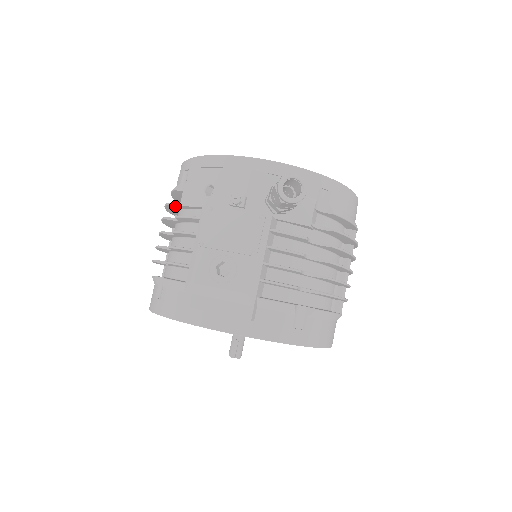
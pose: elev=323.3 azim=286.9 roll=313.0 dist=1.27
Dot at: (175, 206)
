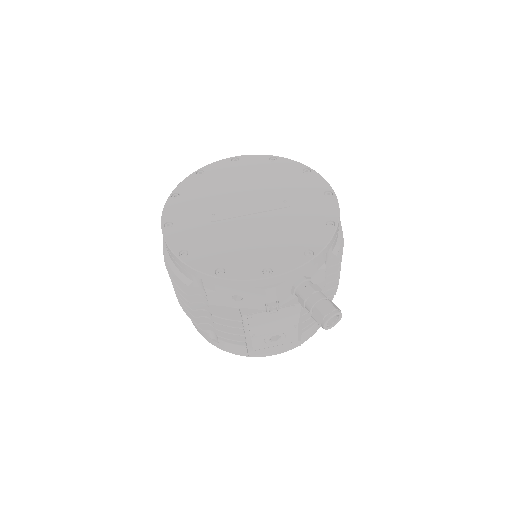
Dot at: (196, 294)
